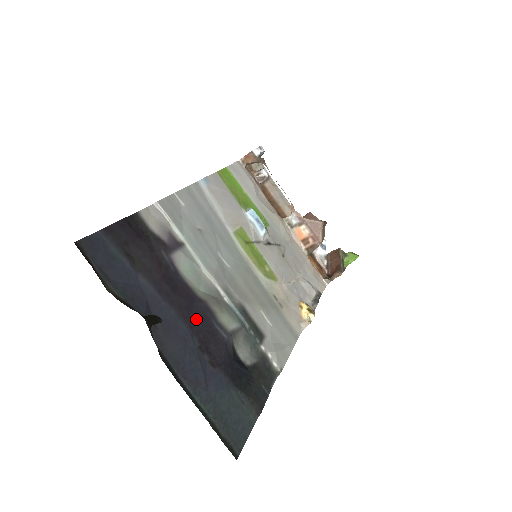
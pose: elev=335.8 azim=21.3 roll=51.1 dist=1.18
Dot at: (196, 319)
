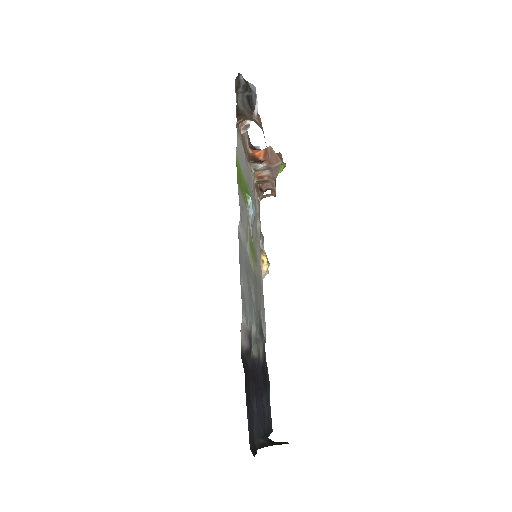
Dot at: occluded
